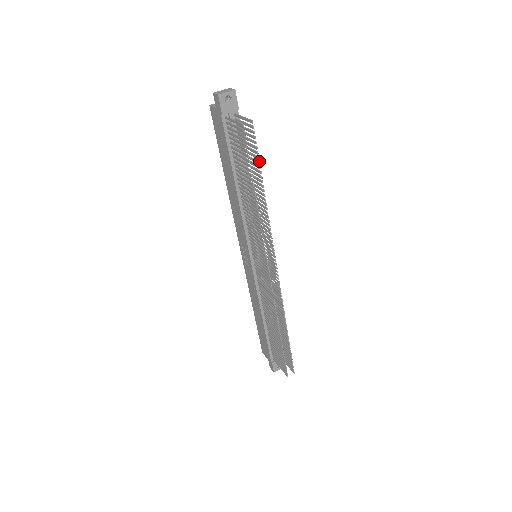
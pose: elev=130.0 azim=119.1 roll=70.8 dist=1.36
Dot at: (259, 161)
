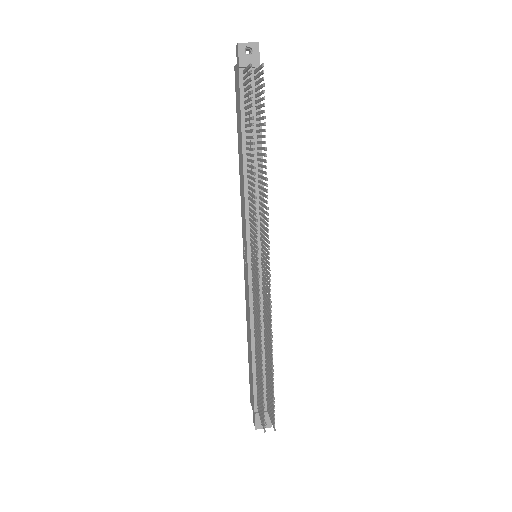
Dot at: occluded
